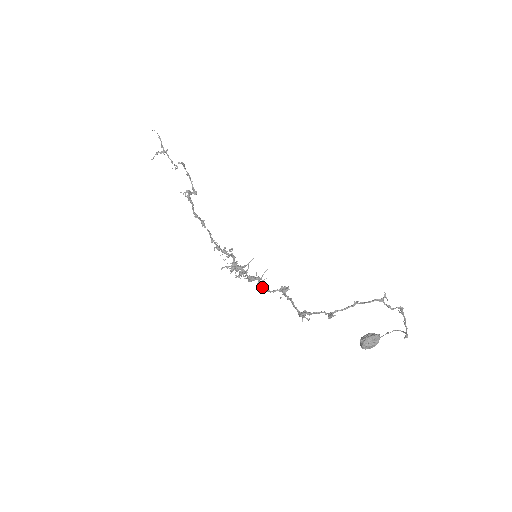
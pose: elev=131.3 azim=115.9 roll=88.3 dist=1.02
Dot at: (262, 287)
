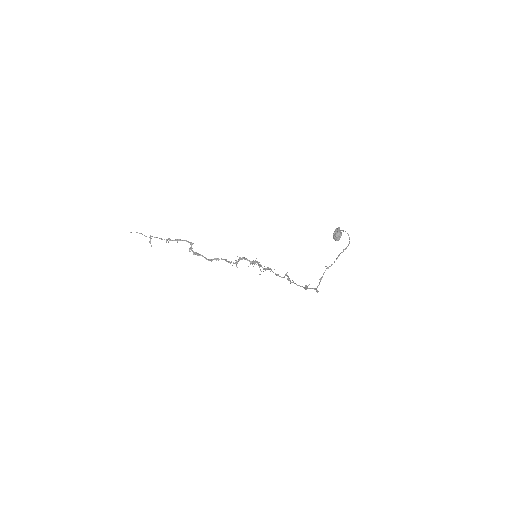
Dot at: (277, 275)
